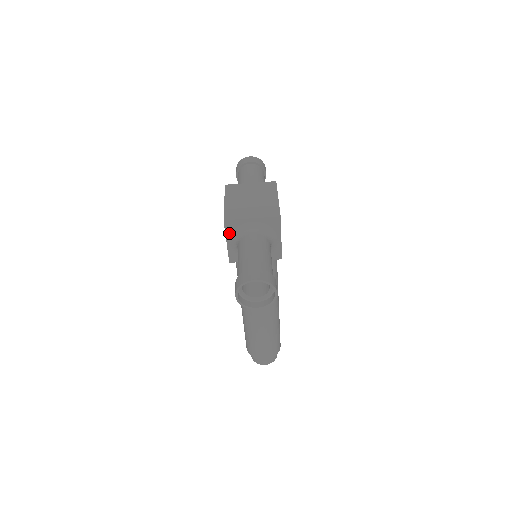
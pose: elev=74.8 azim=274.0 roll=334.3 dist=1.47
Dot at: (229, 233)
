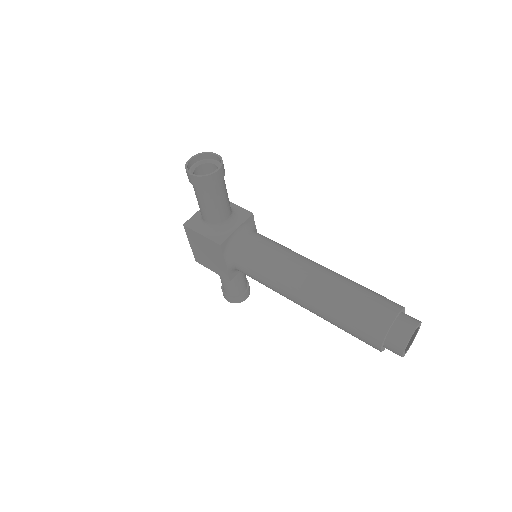
Dot at: (196, 229)
